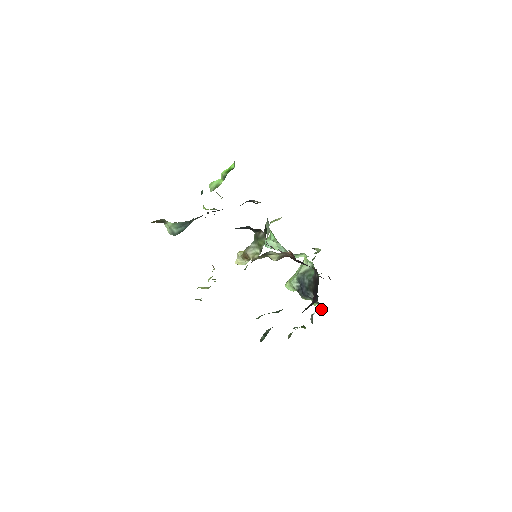
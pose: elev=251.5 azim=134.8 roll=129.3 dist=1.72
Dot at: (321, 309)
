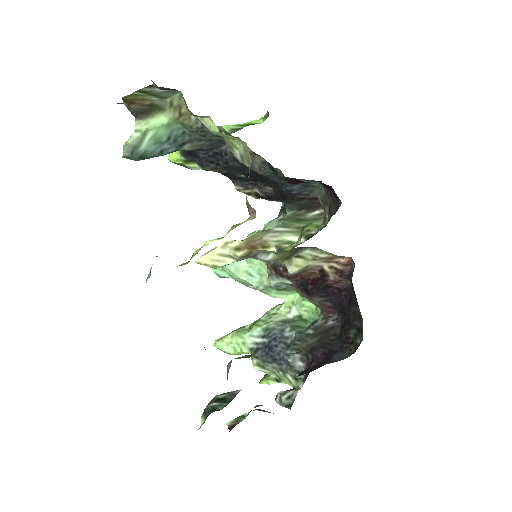
Dot at: (296, 387)
